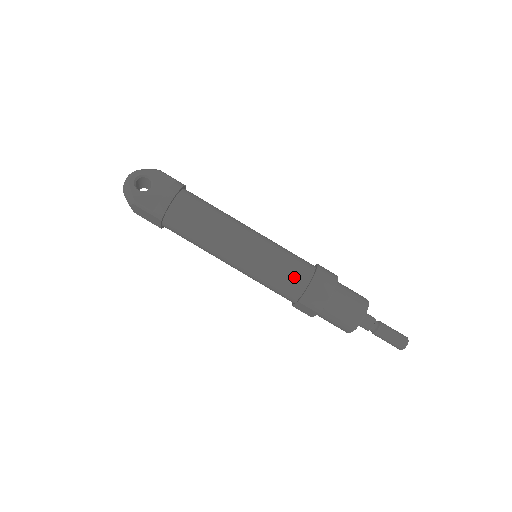
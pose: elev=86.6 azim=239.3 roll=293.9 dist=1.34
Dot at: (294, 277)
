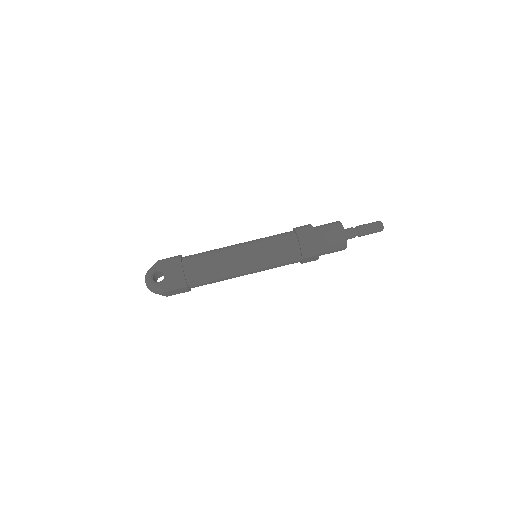
Dot at: (288, 248)
